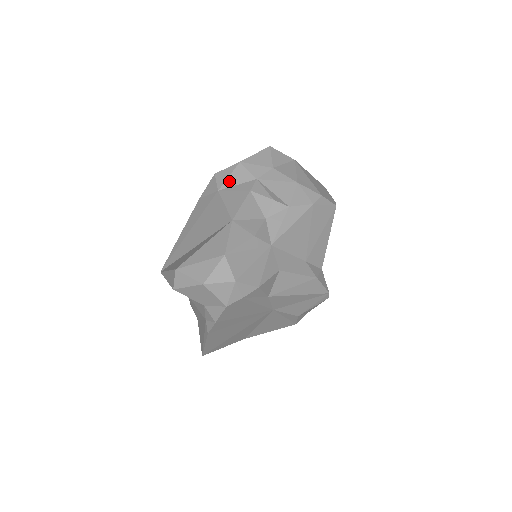
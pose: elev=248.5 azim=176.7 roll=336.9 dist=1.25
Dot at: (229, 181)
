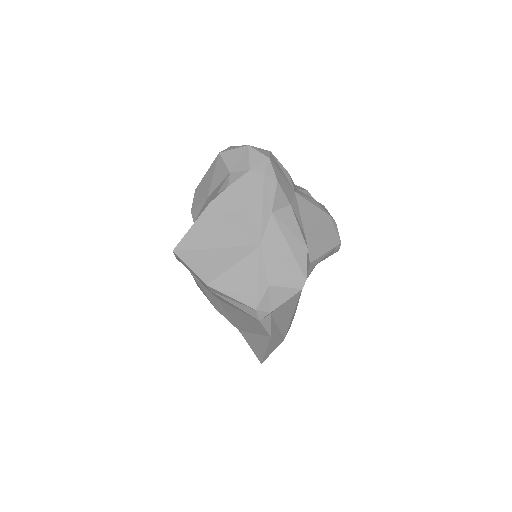
Dot at: occluded
